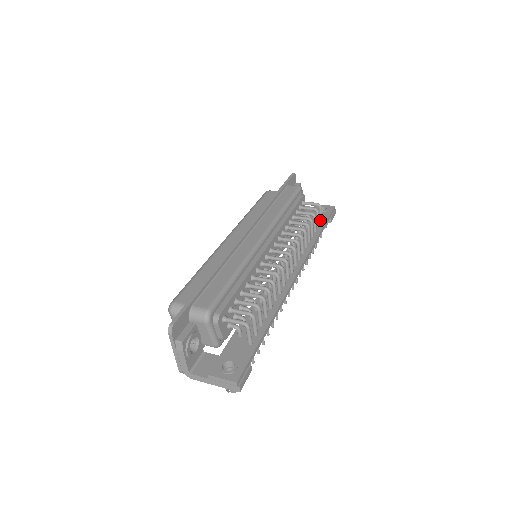
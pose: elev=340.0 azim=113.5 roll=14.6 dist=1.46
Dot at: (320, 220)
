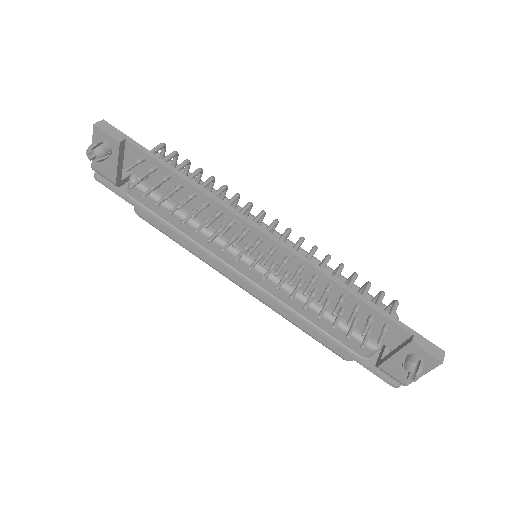
Dot at: occluded
